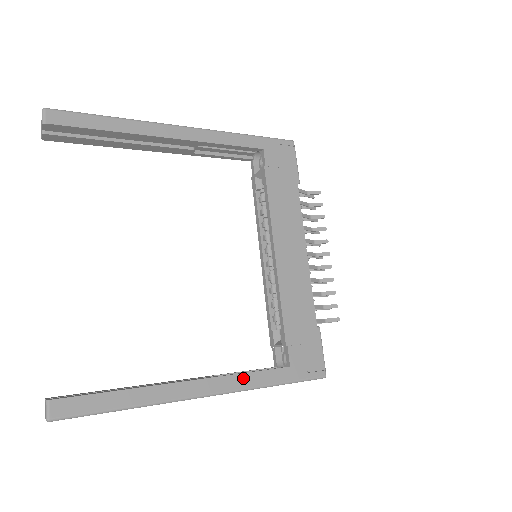
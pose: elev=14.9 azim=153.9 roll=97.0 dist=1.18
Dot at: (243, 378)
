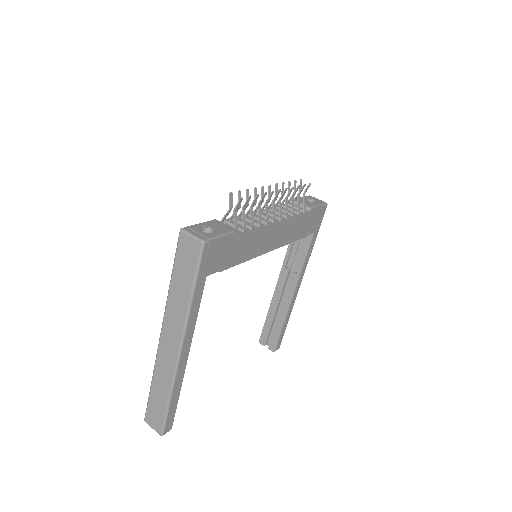
Dot at: (305, 264)
